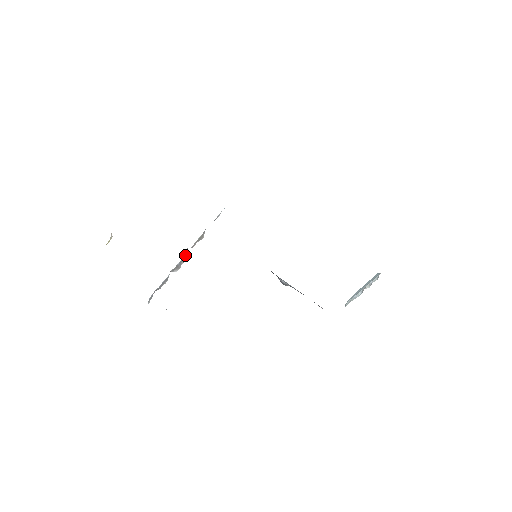
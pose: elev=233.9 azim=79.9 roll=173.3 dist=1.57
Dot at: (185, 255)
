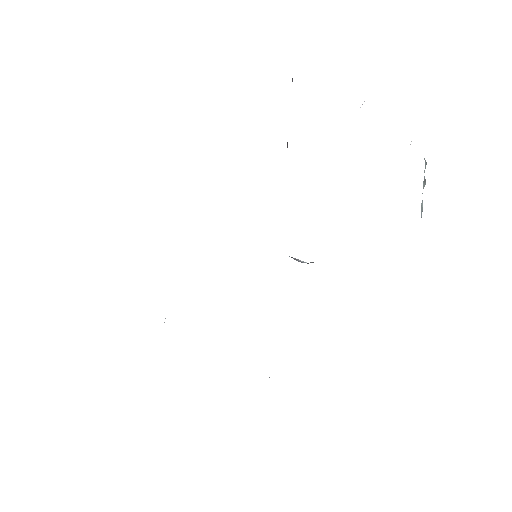
Dot at: occluded
